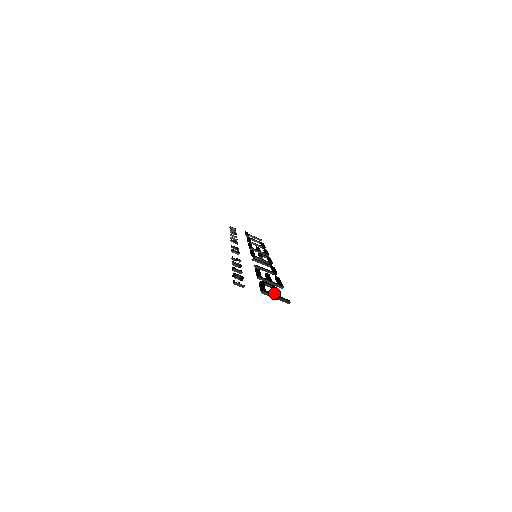
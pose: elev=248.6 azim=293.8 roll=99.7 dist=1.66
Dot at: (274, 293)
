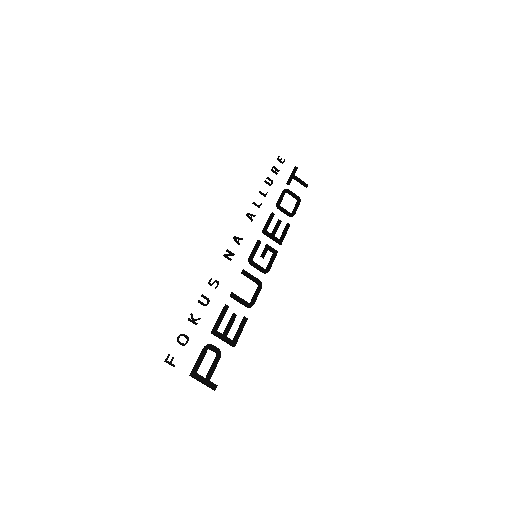
Dot at: occluded
